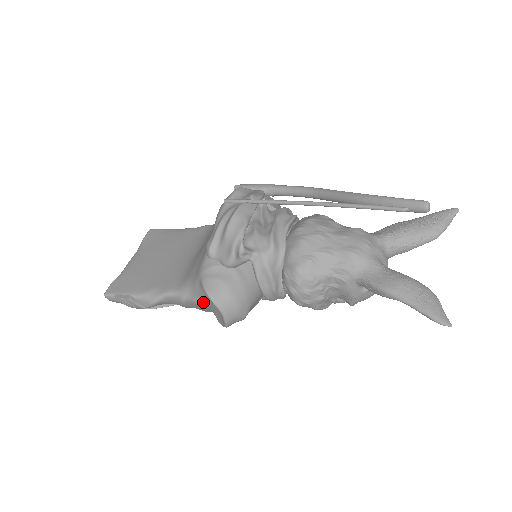
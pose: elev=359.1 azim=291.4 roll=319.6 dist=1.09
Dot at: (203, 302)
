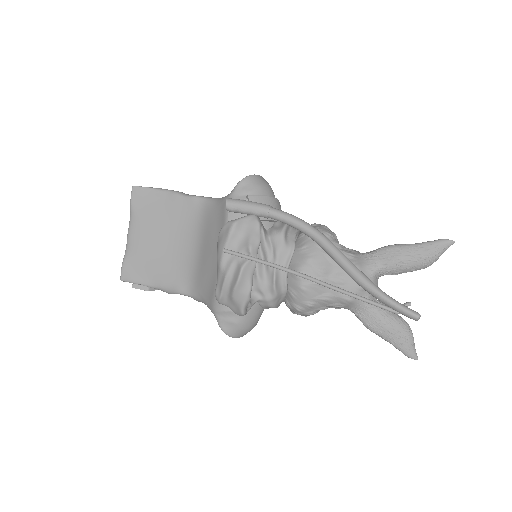
Dot at: occluded
